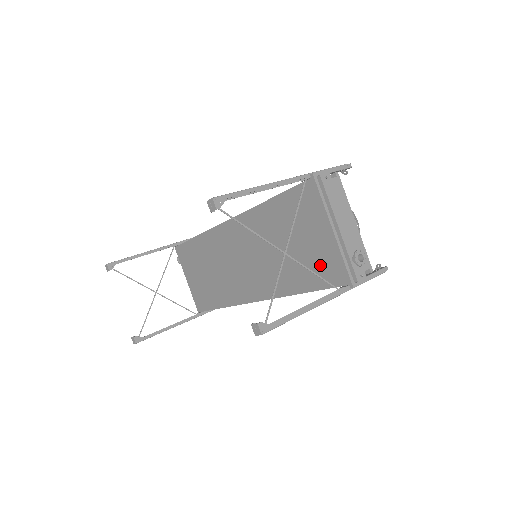
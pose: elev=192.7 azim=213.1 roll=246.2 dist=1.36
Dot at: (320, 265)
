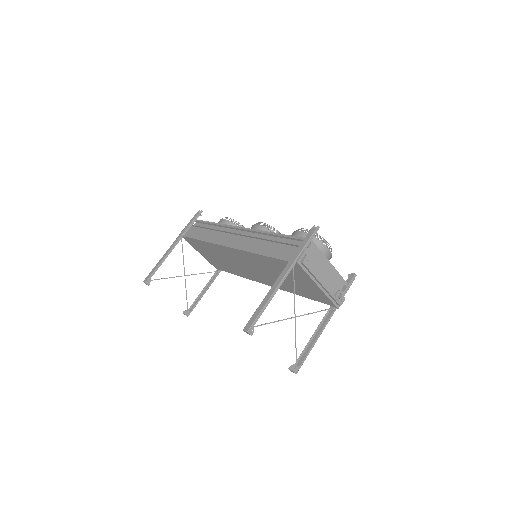
Dot at: (313, 293)
